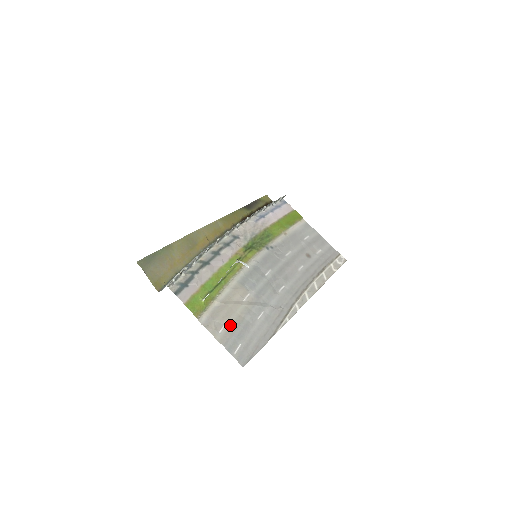
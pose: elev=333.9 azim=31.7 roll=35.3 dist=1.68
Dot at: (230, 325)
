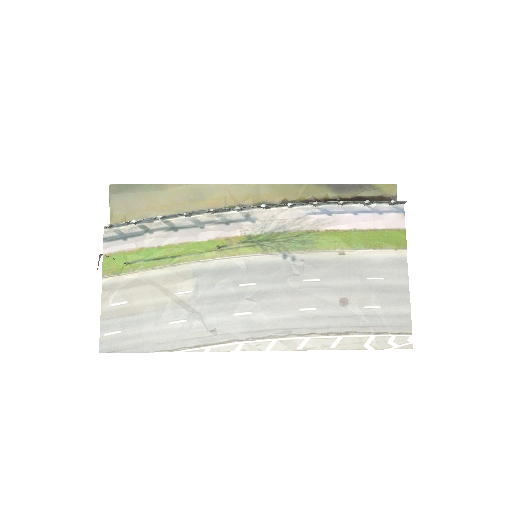
Dot at: (130, 306)
